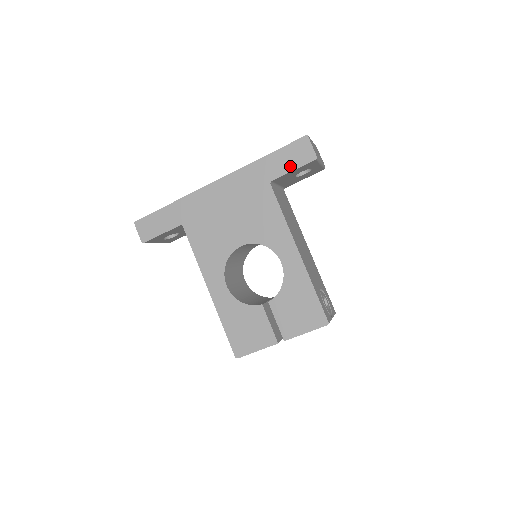
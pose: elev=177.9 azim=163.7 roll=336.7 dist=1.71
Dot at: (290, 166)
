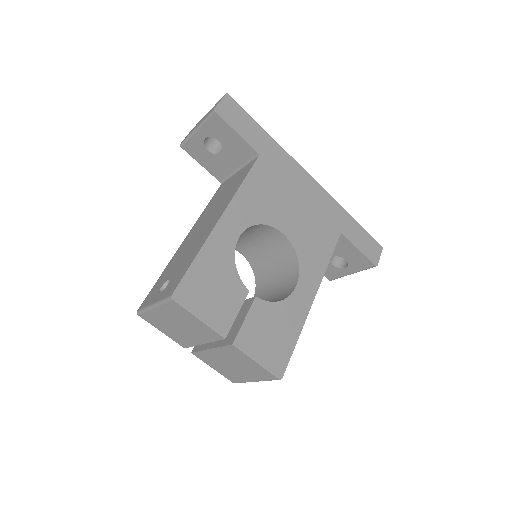
Dot at: (360, 245)
